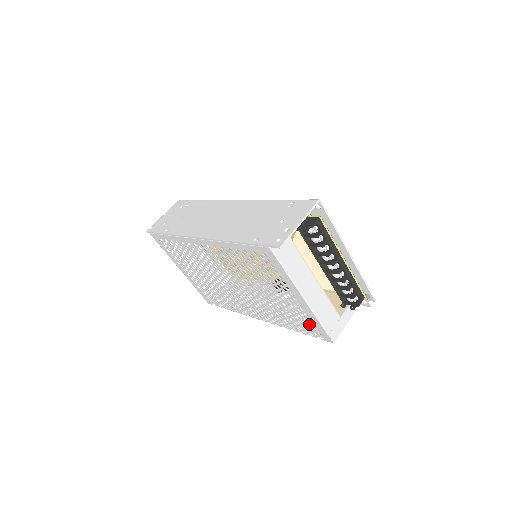
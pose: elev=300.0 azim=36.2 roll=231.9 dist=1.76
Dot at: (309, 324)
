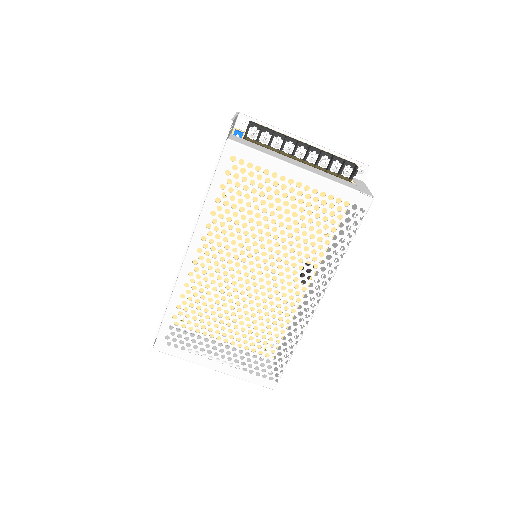
Dot at: (349, 236)
